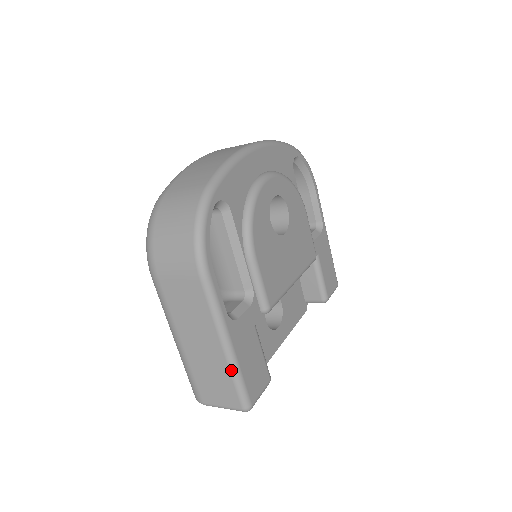
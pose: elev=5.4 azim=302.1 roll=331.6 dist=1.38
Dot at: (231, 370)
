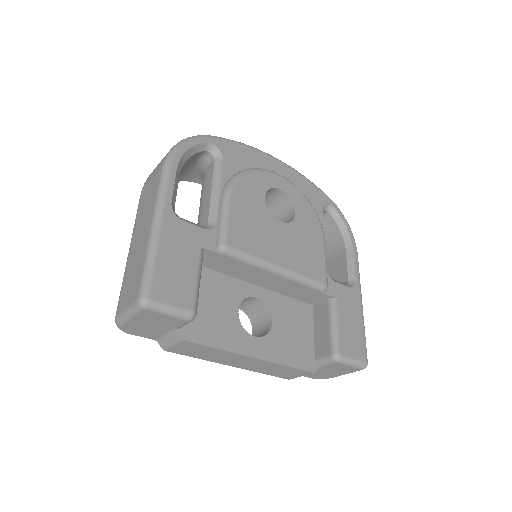
Dot at: (148, 250)
